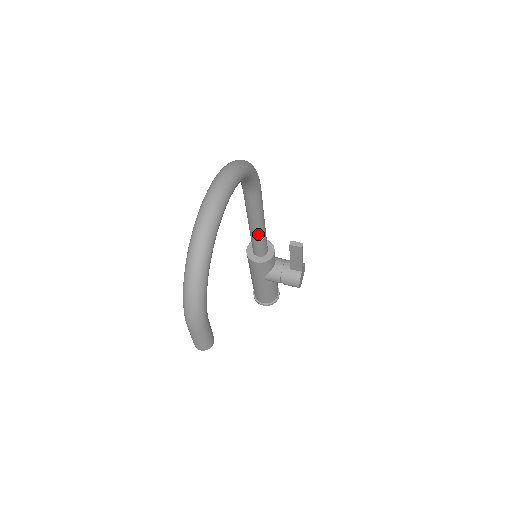
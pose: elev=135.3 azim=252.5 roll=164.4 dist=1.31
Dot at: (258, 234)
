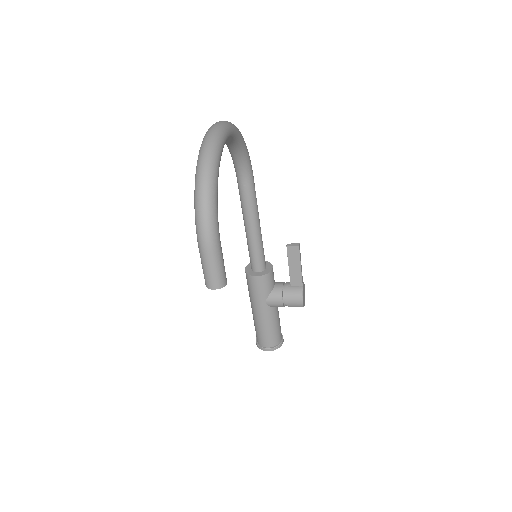
Dot at: (255, 237)
